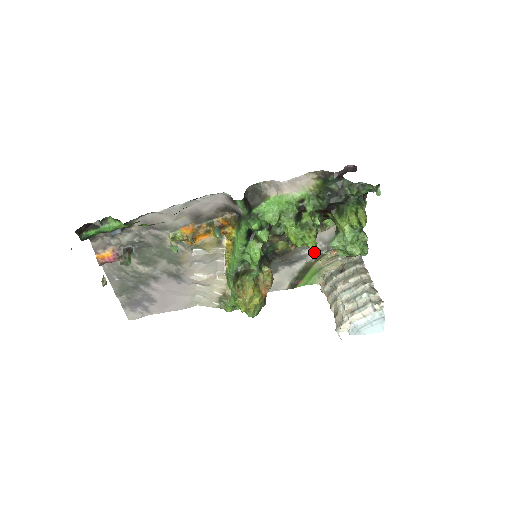
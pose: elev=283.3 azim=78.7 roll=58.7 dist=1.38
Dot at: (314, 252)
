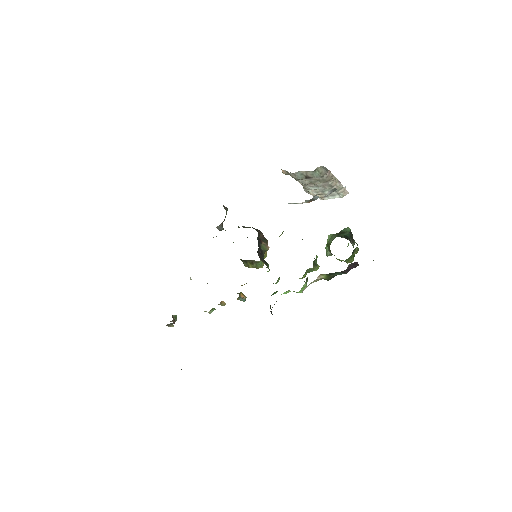
Dot at: occluded
